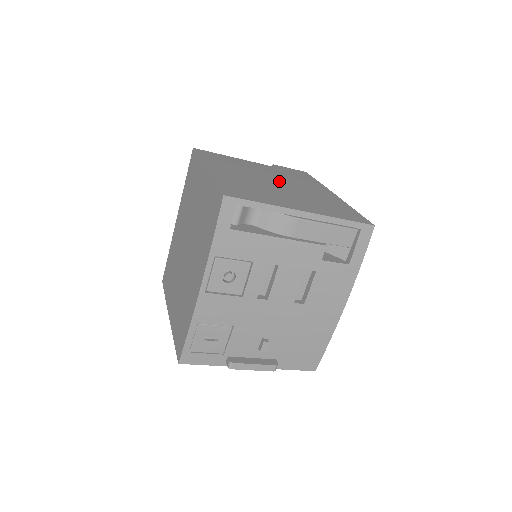
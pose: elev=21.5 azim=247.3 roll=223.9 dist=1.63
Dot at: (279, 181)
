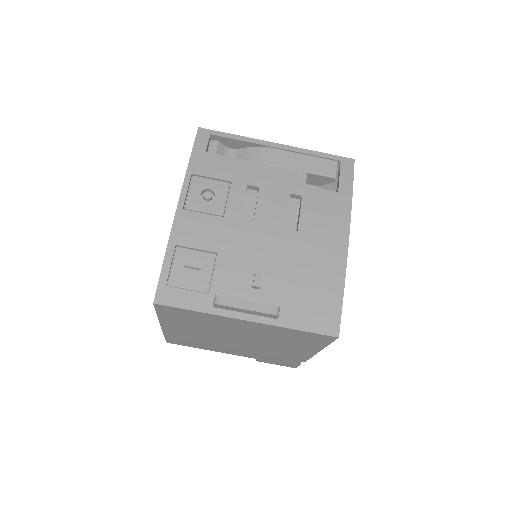
Dot at: occluded
